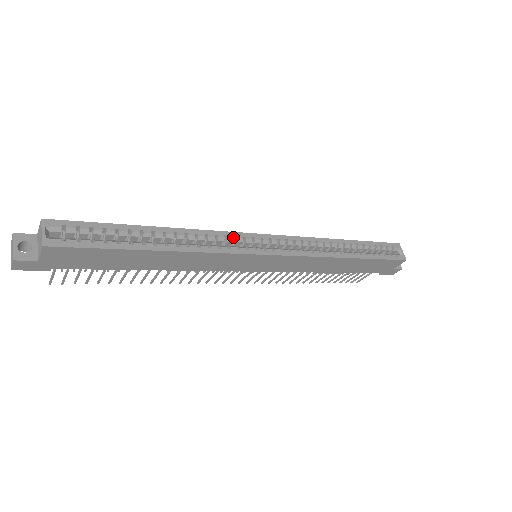
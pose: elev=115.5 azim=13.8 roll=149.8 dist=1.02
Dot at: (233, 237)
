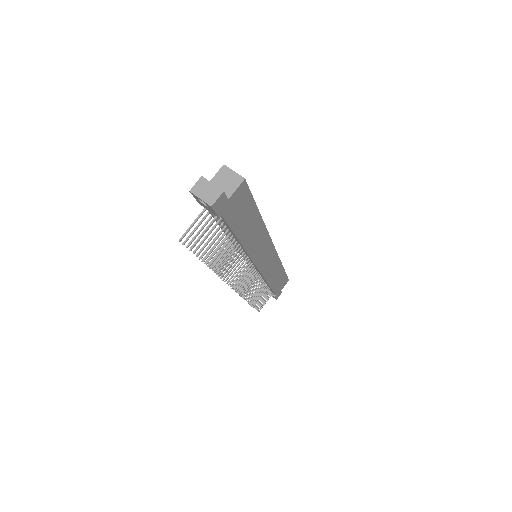
Dot at: occluded
